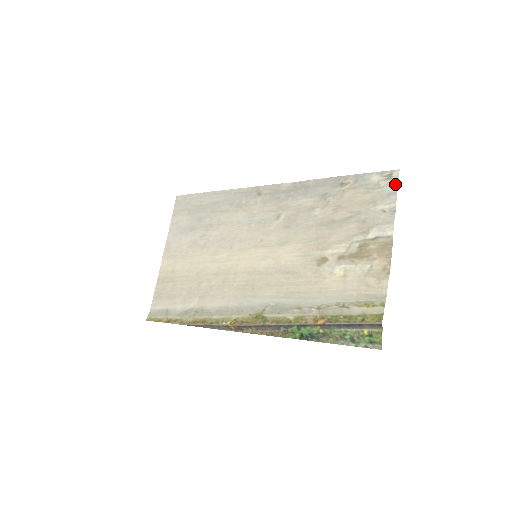
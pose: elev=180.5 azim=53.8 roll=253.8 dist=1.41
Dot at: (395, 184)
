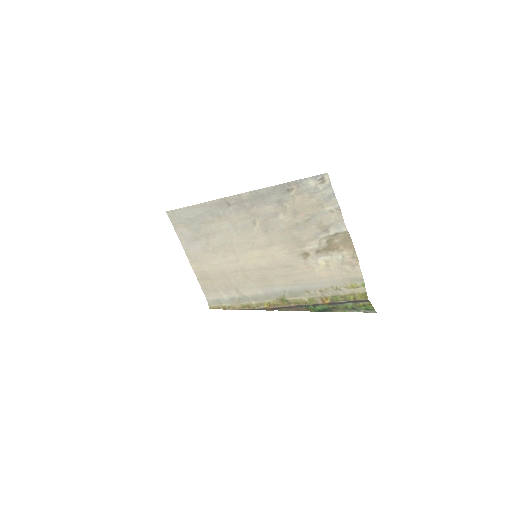
Dot at: (330, 188)
